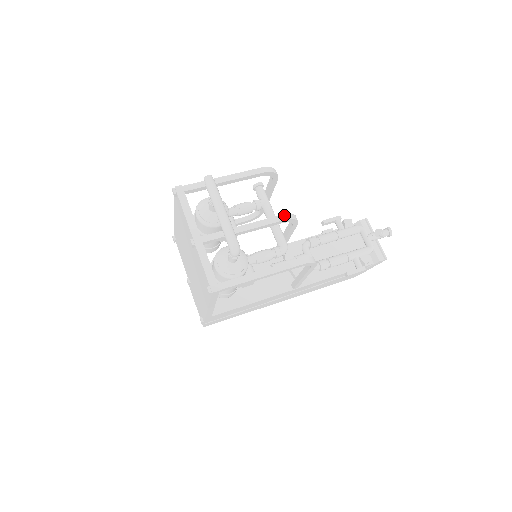
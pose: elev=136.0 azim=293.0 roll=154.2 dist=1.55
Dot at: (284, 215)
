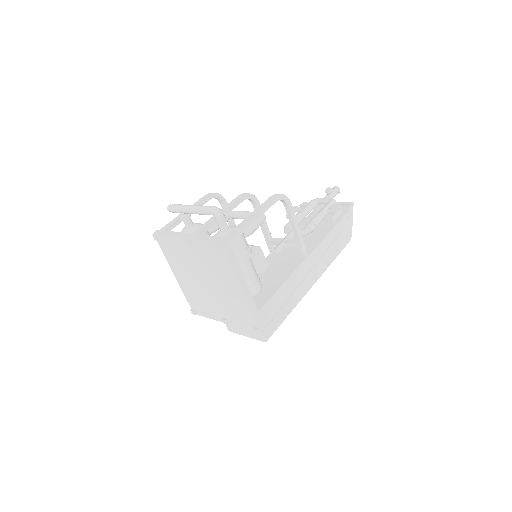
Dot at: (241, 194)
